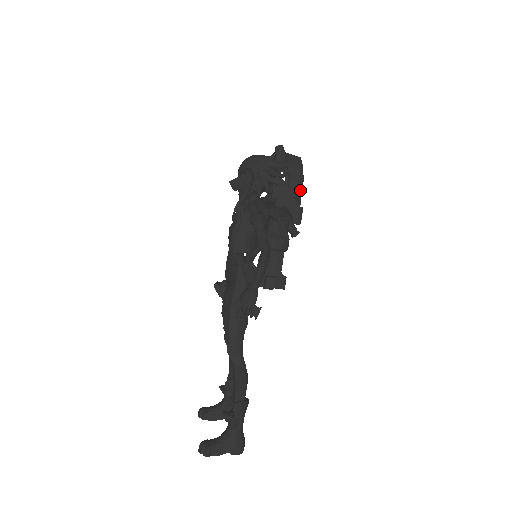
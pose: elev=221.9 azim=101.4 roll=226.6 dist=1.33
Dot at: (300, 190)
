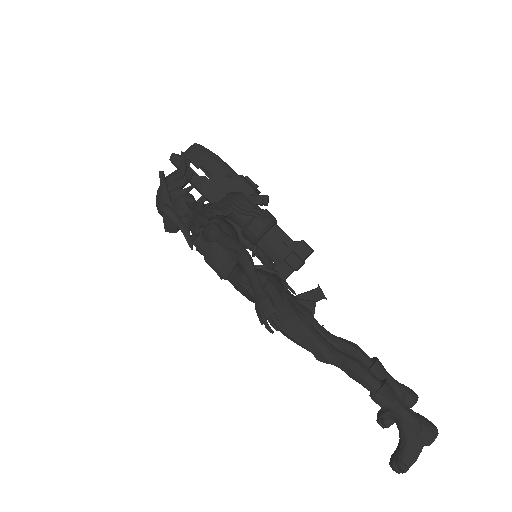
Dot at: (223, 166)
